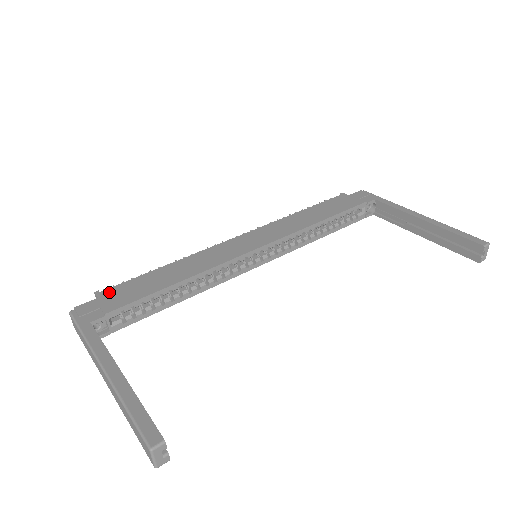
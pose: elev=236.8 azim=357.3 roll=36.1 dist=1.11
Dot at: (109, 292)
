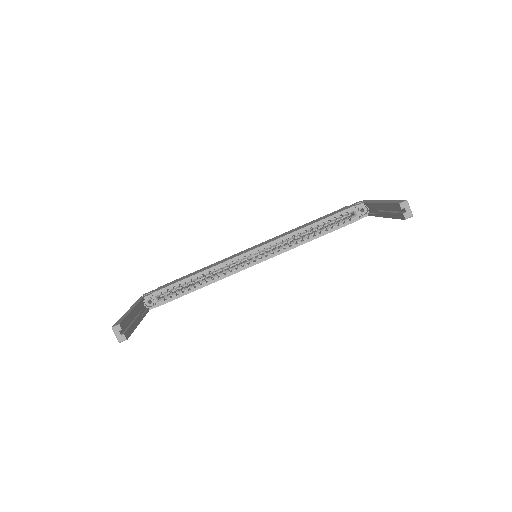
Dot at: (163, 285)
